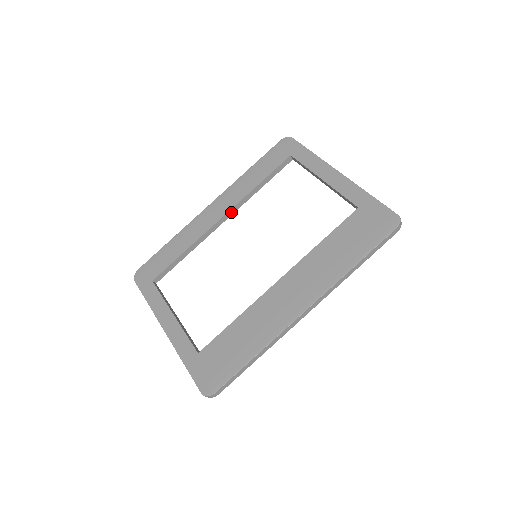
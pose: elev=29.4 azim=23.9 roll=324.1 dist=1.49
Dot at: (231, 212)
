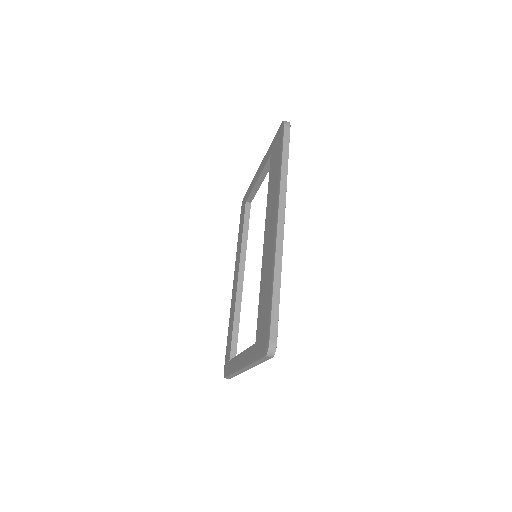
Dot at: (242, 267)
